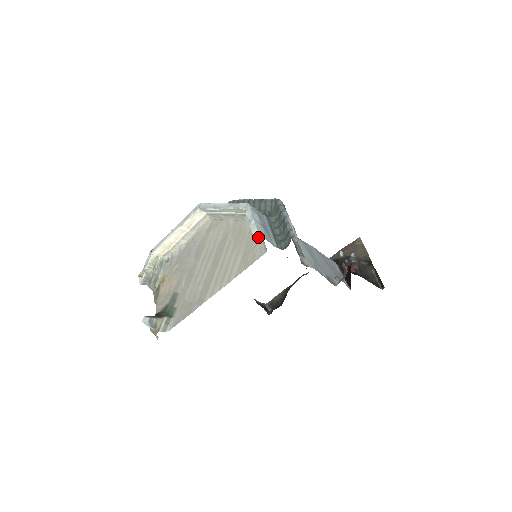
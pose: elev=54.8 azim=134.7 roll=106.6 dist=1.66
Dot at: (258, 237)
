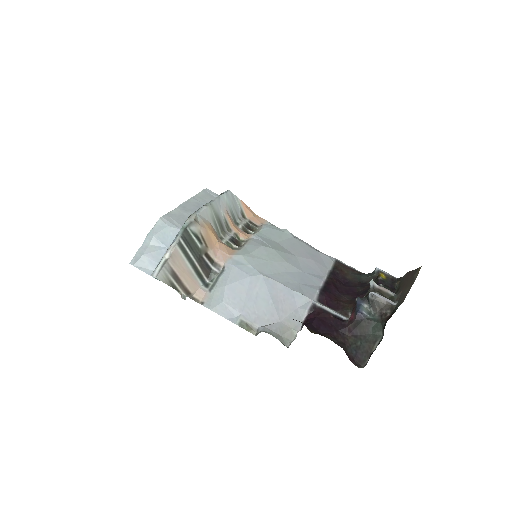
Dot at: occluded
